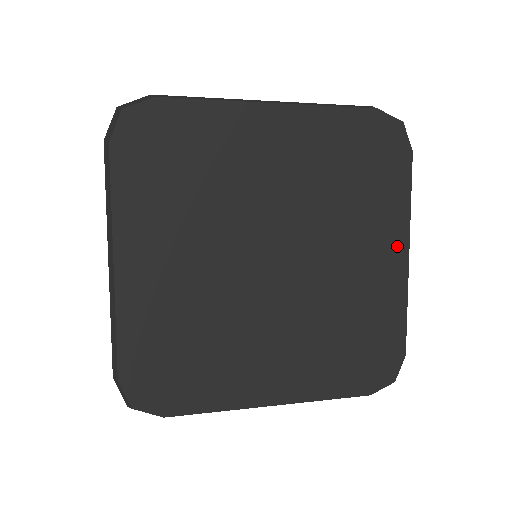
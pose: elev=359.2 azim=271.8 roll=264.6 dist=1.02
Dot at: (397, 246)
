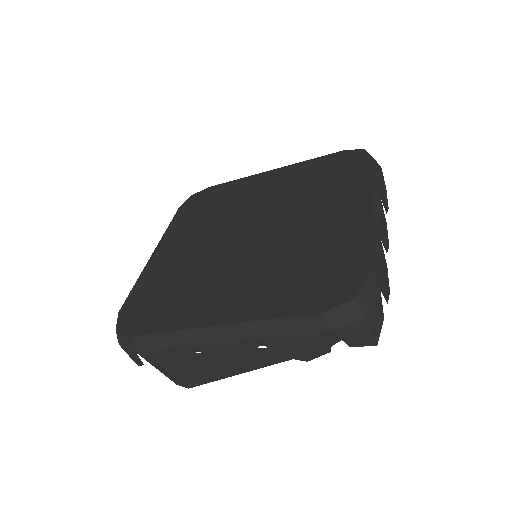
Dot at: (359, 204)
